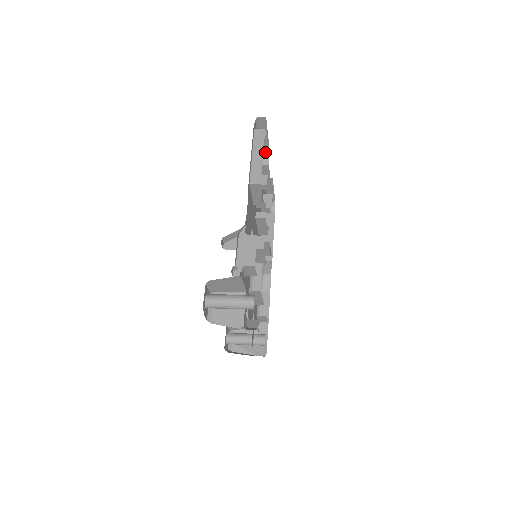
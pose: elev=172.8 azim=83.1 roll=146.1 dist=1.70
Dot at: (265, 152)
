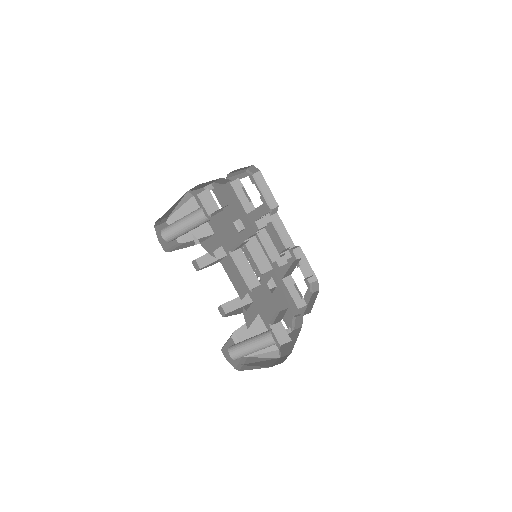
Dot at: (275, 209)
